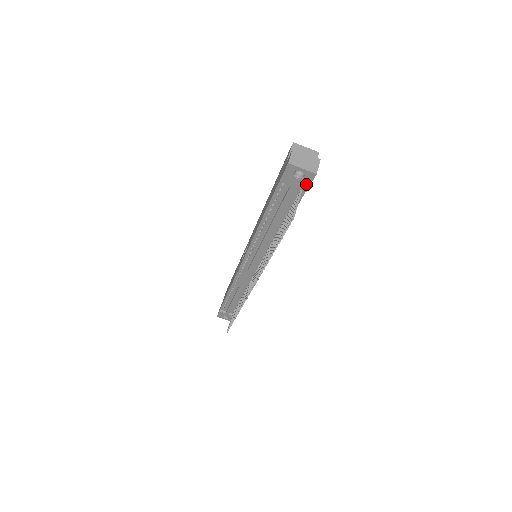
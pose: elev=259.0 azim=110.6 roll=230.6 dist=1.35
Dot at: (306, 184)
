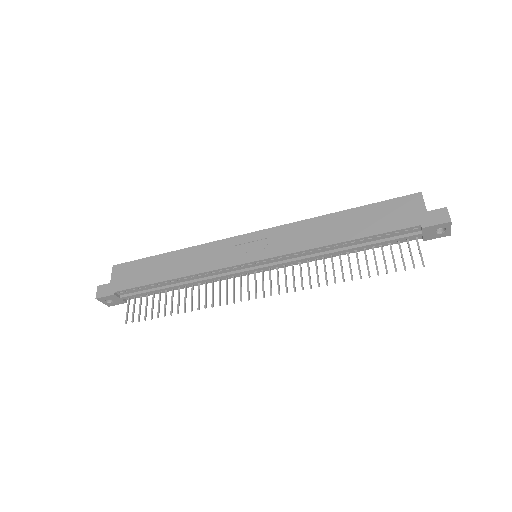
Dot at: (433, 237)
